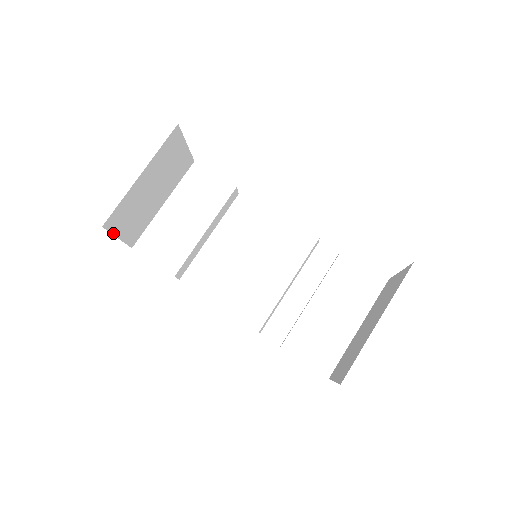
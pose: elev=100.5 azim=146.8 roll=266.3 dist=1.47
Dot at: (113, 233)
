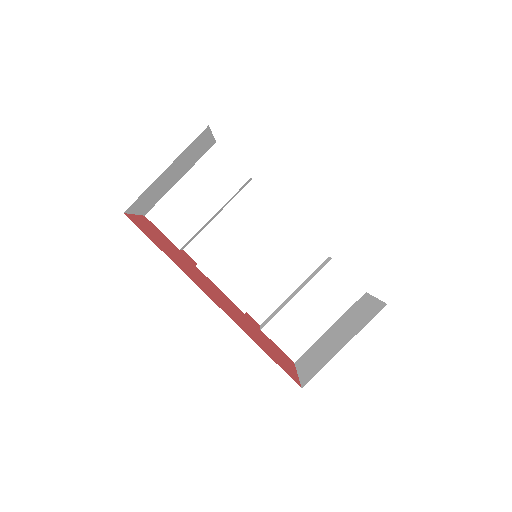
Dot at: (131, 213)
